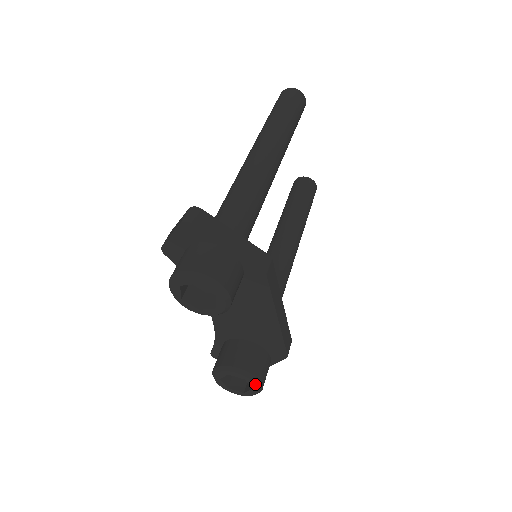
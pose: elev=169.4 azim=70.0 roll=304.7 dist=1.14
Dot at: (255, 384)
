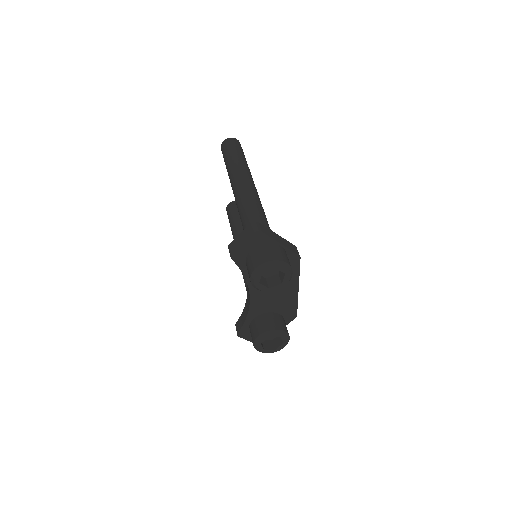
Dot at: (287, 338)
